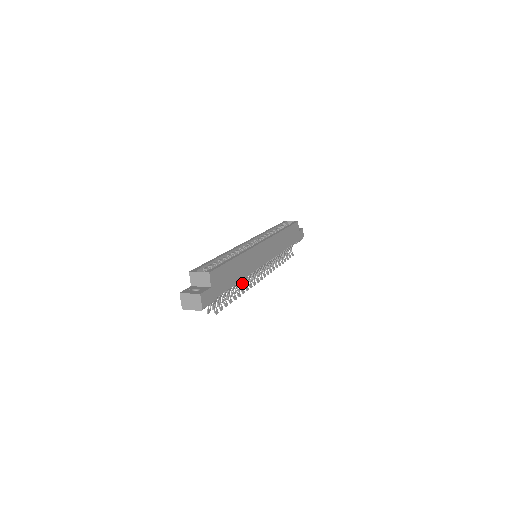
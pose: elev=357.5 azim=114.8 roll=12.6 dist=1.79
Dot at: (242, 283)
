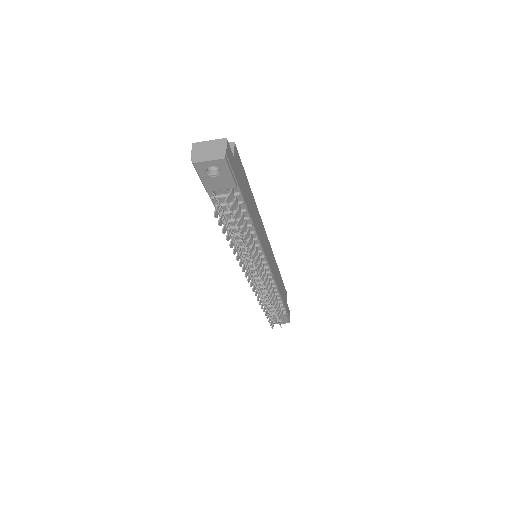
Dot at: (248, 247)
